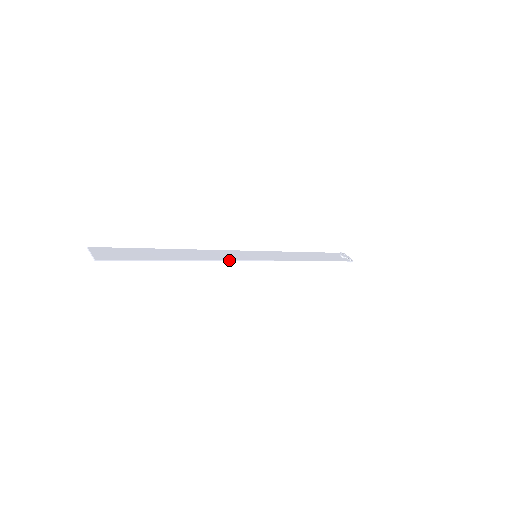
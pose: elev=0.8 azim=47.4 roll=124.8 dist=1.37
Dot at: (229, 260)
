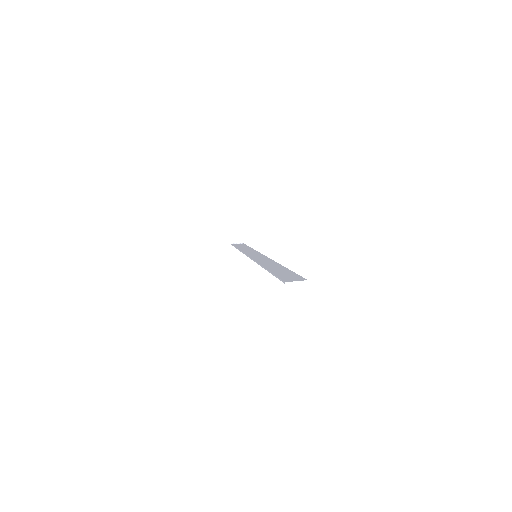
Dot at: (271, 259)
